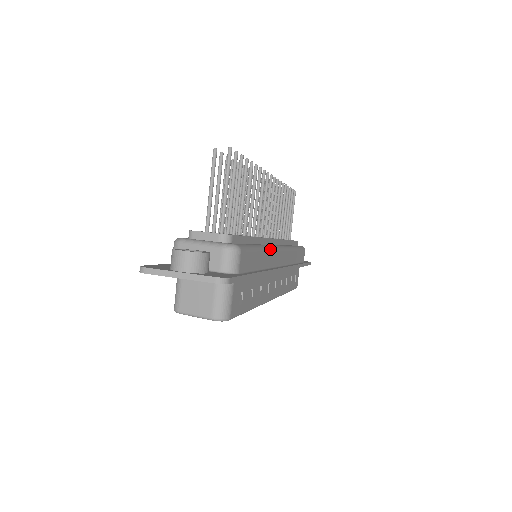
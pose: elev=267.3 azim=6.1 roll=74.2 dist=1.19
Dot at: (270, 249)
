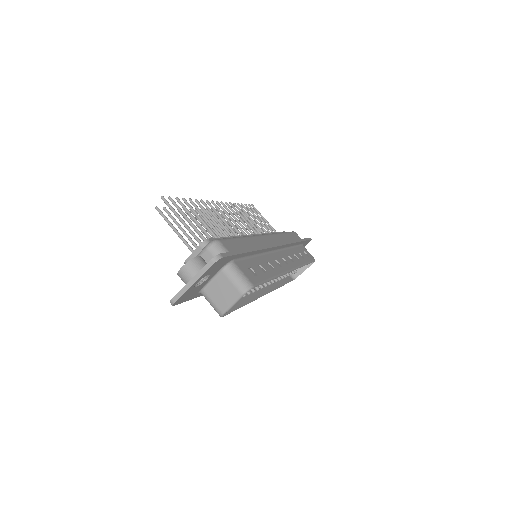
Dot at: (251, 237)
